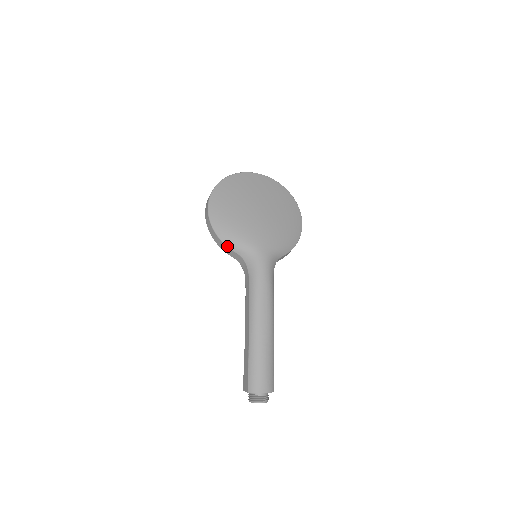
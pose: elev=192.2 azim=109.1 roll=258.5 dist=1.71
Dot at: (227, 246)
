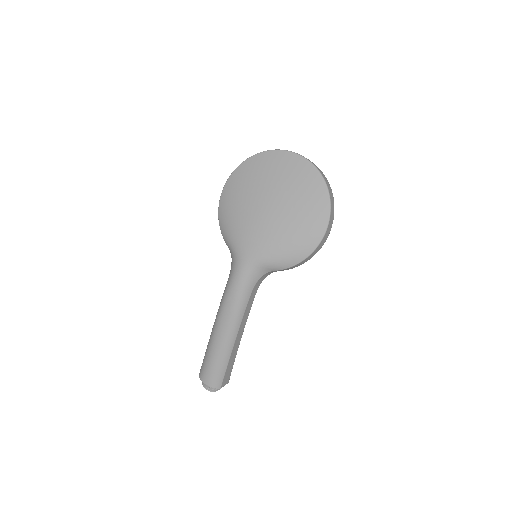
Dot at: (223, 236)
